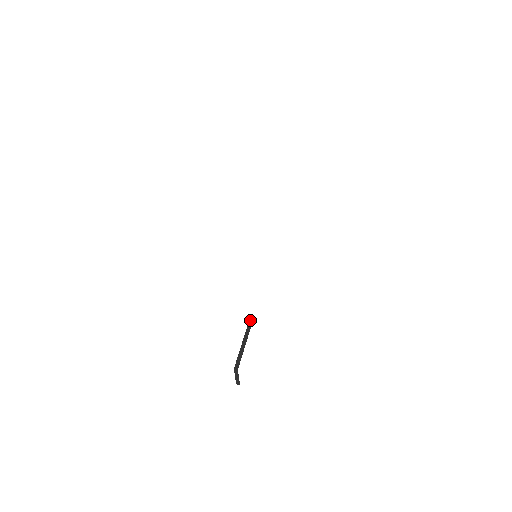
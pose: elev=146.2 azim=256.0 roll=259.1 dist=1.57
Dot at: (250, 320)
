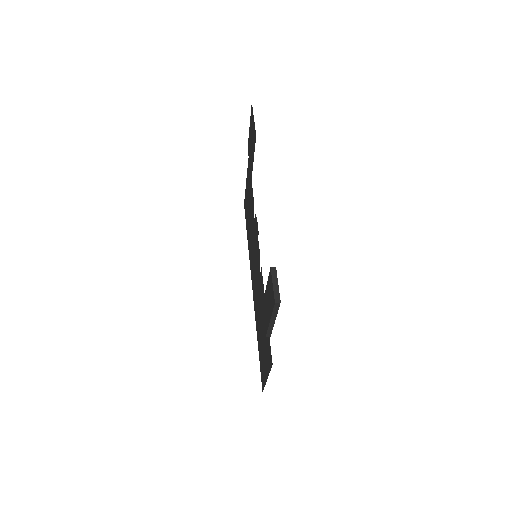
Dot at: occluded
